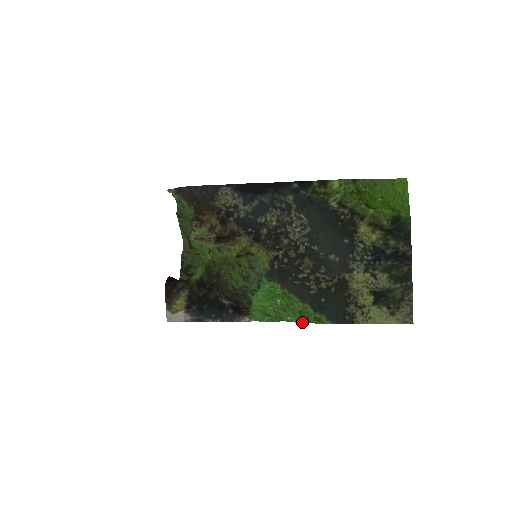
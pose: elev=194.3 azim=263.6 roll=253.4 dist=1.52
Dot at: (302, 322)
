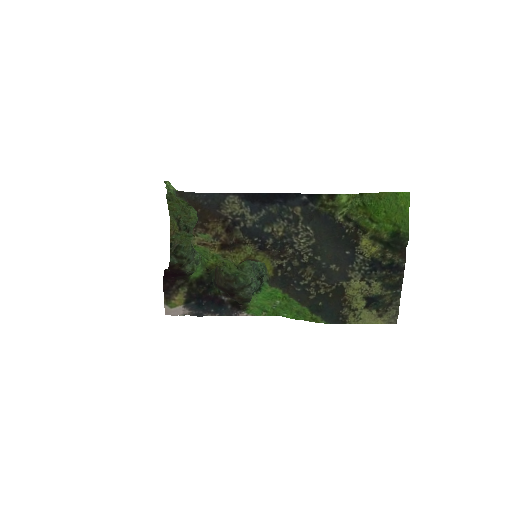
Dot at: (298, 319)
